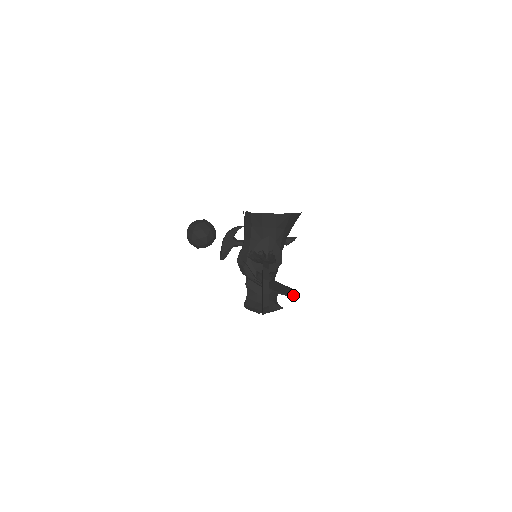
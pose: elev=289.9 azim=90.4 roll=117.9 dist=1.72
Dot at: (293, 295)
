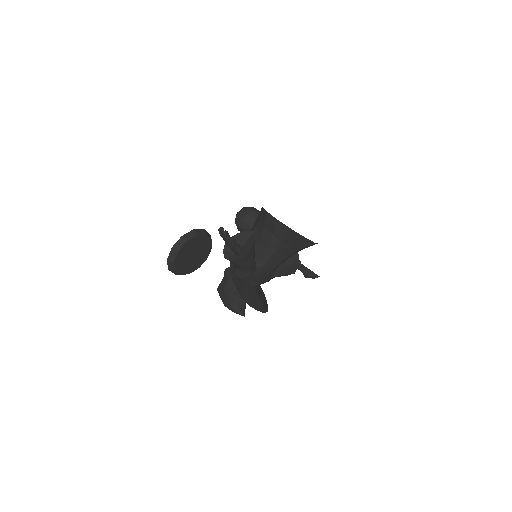
Dot at: (253, 307)
